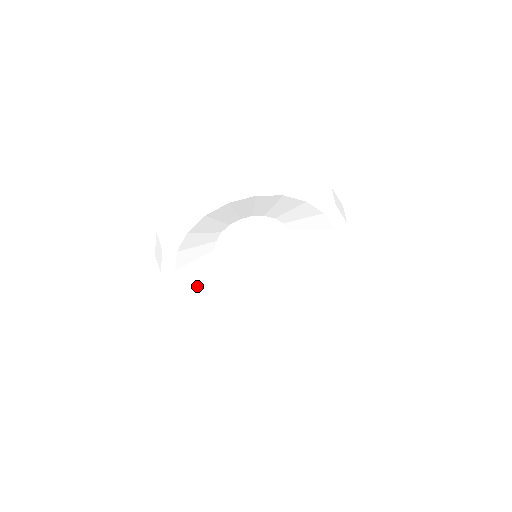
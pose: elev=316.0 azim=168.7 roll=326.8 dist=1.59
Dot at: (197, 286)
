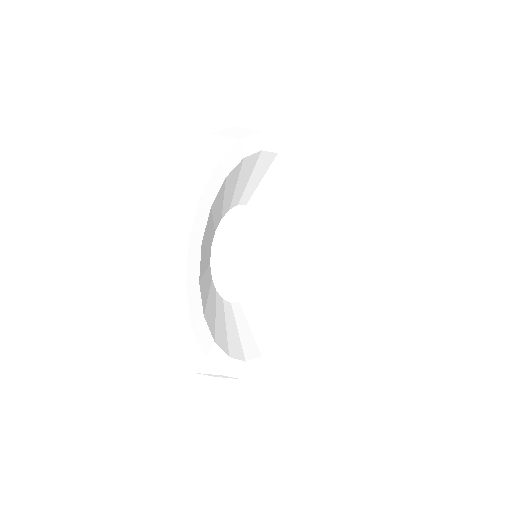
Dot at: (250, 342)
